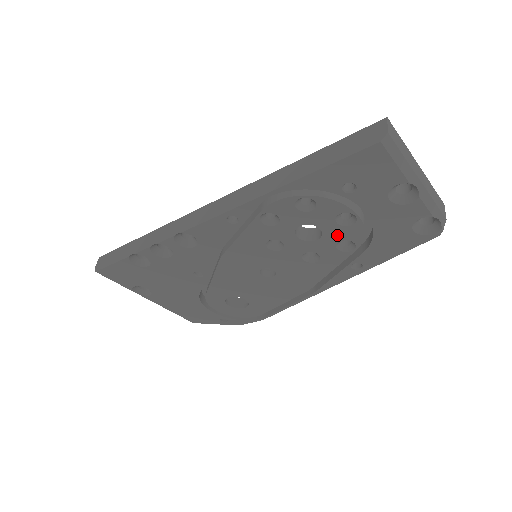
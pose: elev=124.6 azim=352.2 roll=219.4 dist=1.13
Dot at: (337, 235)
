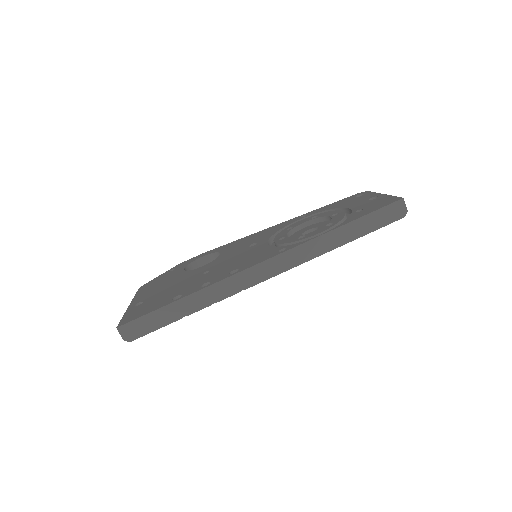
Dot at: occluded
